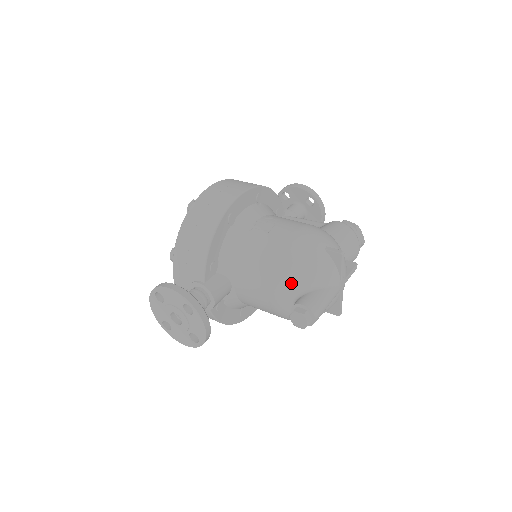
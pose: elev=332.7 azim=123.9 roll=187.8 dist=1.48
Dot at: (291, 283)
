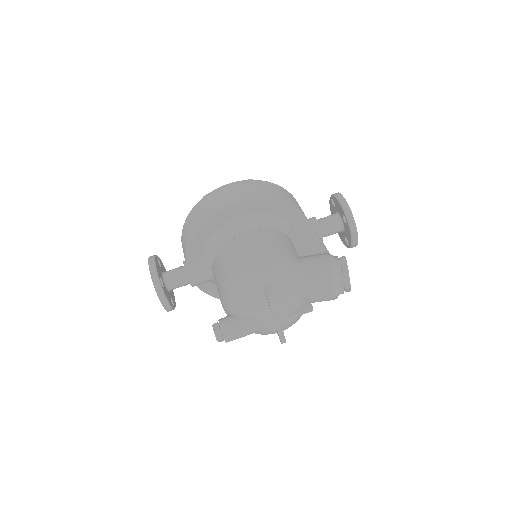
Dot at: (226, 301)
